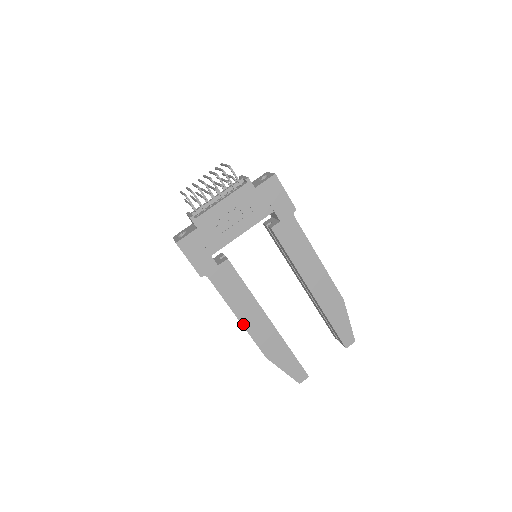
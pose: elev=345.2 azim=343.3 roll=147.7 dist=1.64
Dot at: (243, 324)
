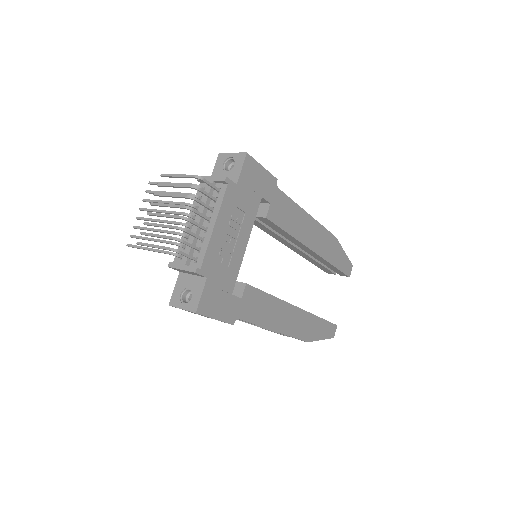
Dot at: (282, 332)
